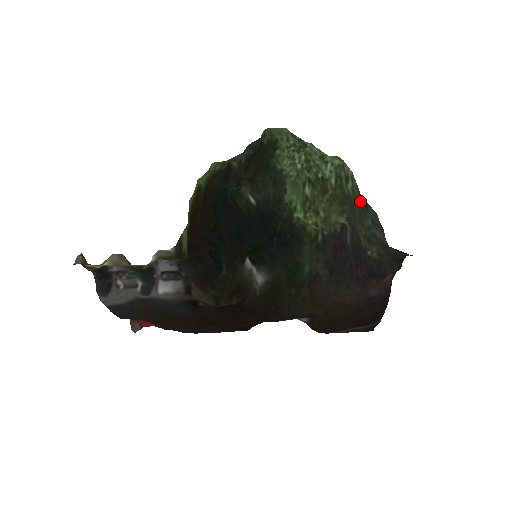
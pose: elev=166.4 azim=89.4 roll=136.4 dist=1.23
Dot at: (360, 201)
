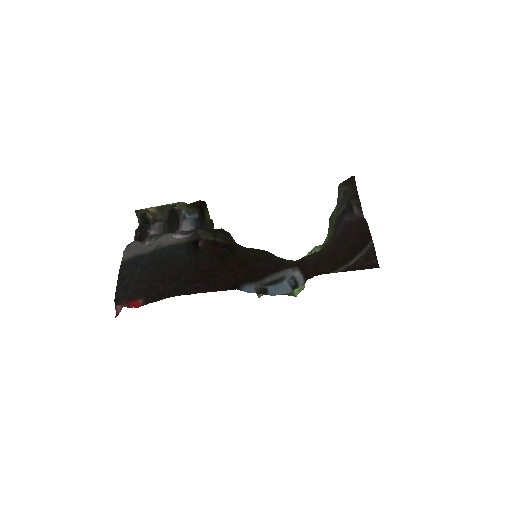
Dot at: (329, 218)
